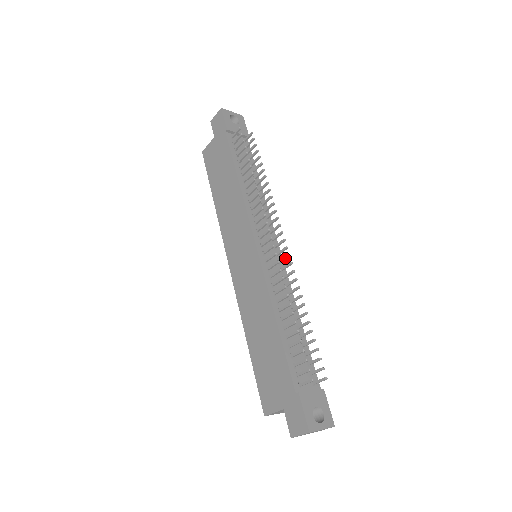
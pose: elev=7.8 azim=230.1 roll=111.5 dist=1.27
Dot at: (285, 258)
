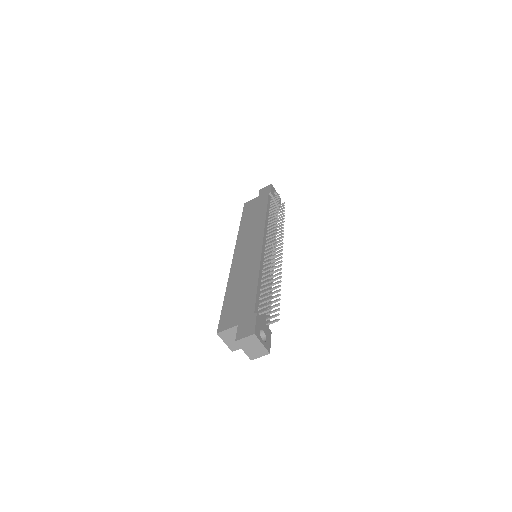
Dot at: (278, 259)
